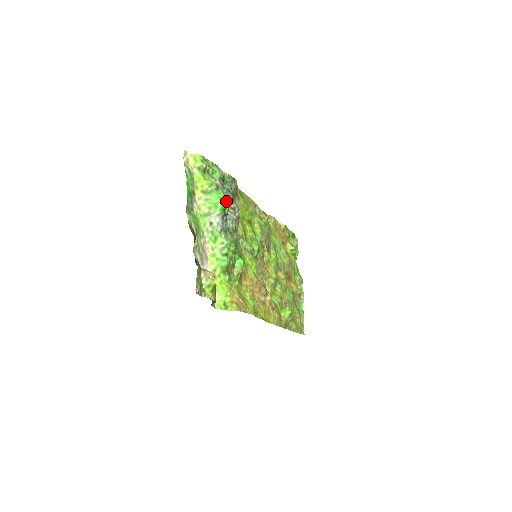
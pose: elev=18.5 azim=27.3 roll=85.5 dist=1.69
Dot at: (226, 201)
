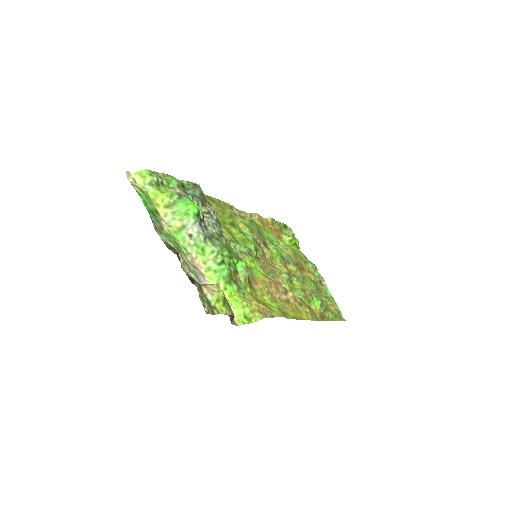
Dot at: (196, 205)
